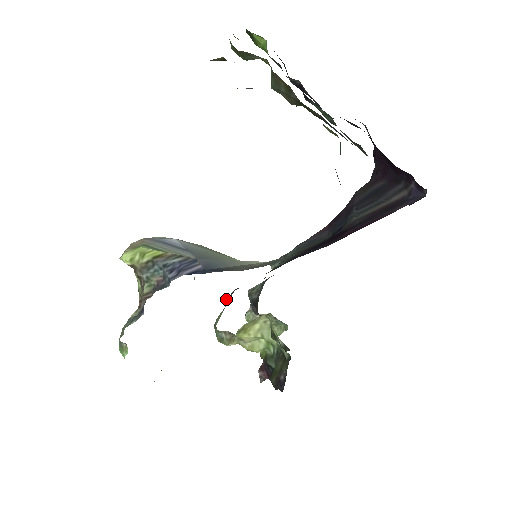
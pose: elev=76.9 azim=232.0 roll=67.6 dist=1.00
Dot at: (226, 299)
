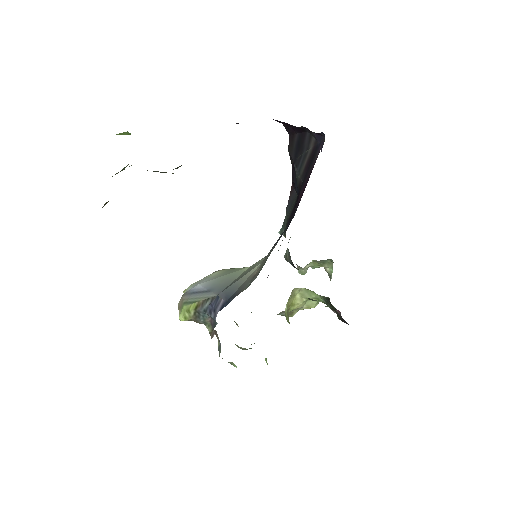
Dot at: occluded
